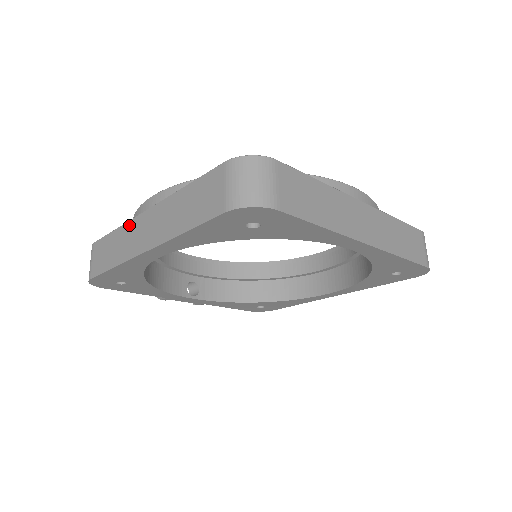
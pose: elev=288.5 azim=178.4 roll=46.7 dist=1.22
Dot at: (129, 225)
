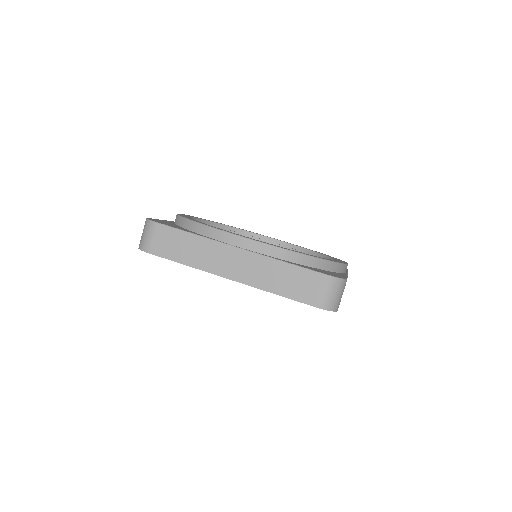
Dot at: (213, 244)
